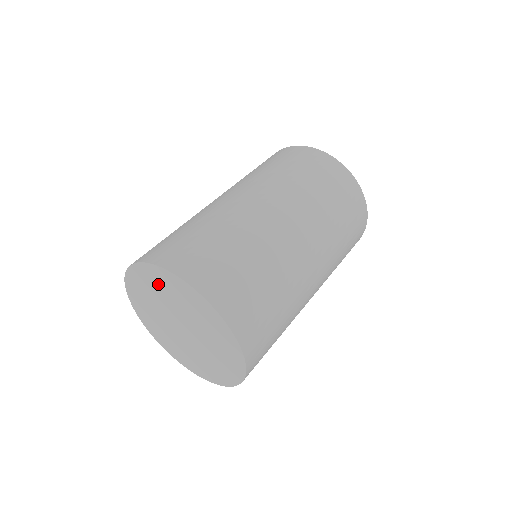
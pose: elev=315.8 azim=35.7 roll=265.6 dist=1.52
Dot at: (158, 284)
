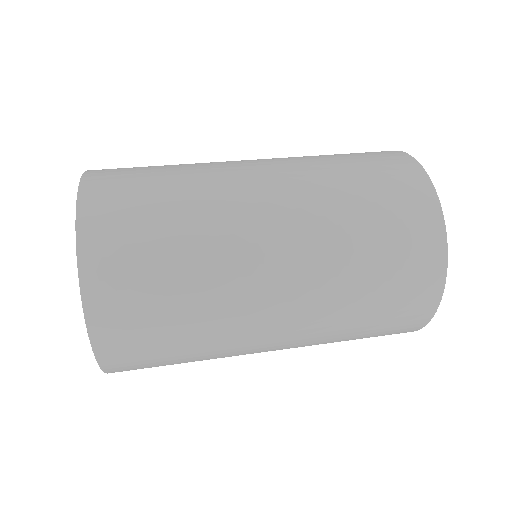
Dot at: occluded
